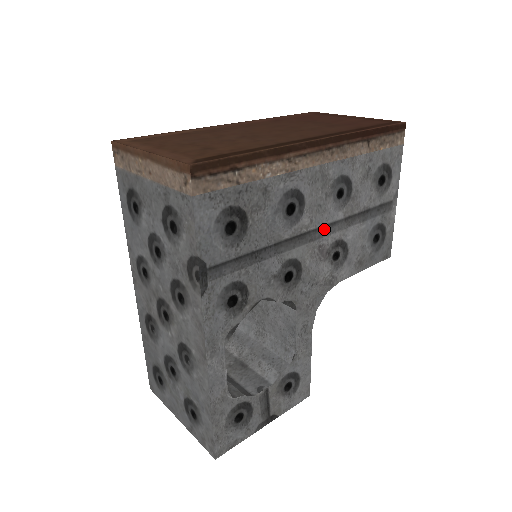
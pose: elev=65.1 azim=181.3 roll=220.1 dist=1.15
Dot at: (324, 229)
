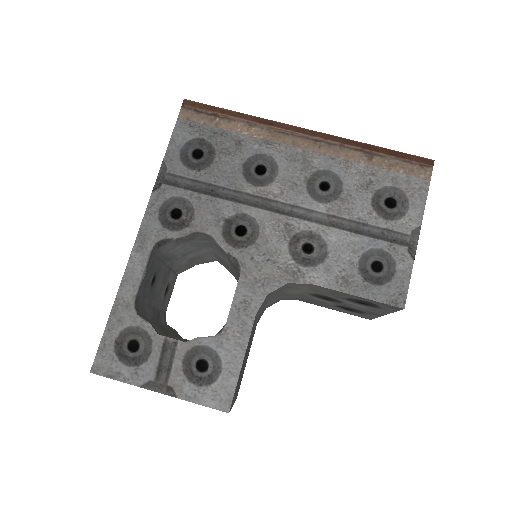
Dot at: (297, 210)
